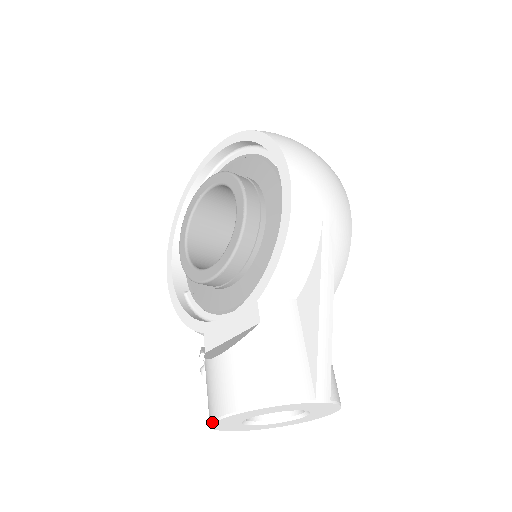
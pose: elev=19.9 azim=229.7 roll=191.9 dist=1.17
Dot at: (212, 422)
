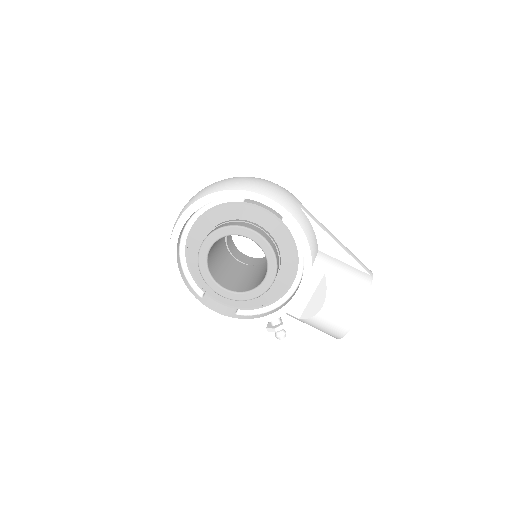
Dot at: occluded
